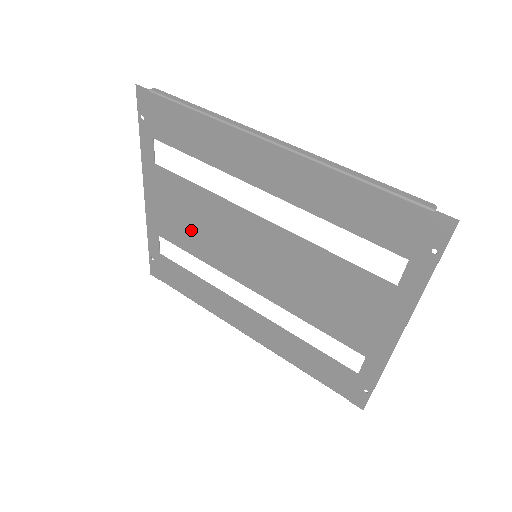
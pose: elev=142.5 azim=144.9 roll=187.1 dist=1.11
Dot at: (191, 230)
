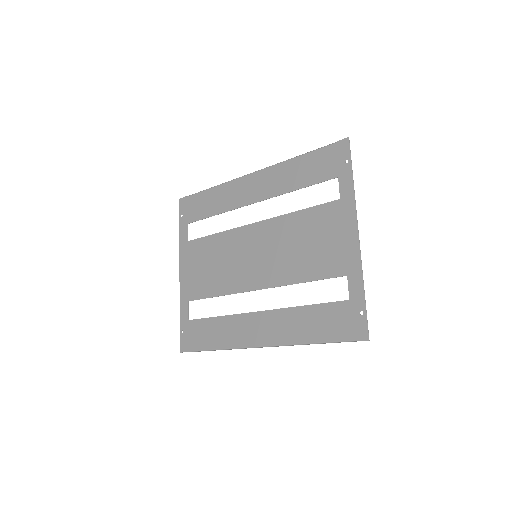
Dot at: (211, 274)
